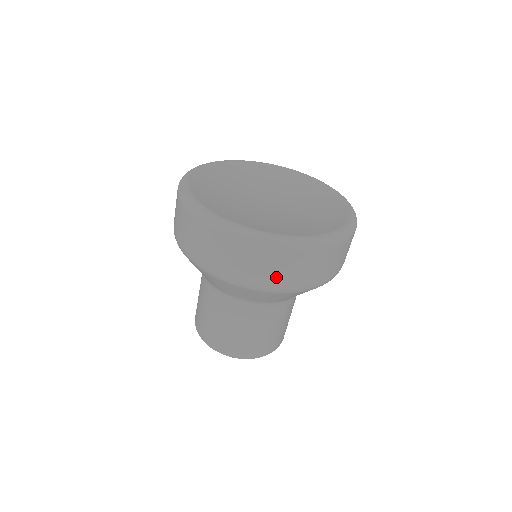
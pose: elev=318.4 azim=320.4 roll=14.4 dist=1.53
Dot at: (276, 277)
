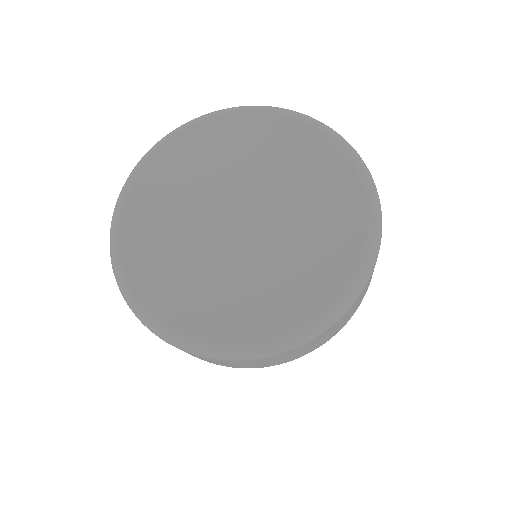
Dot at: (329, 337)
